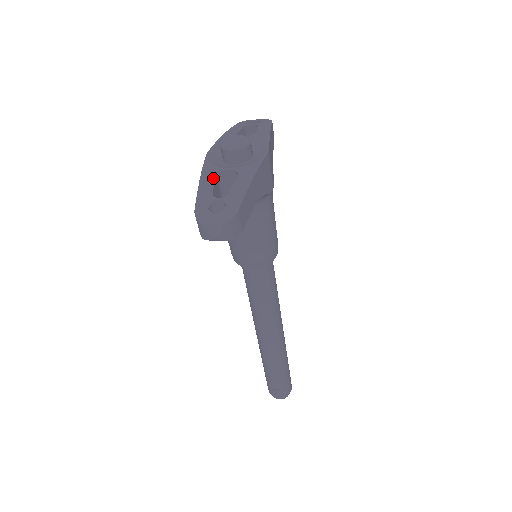
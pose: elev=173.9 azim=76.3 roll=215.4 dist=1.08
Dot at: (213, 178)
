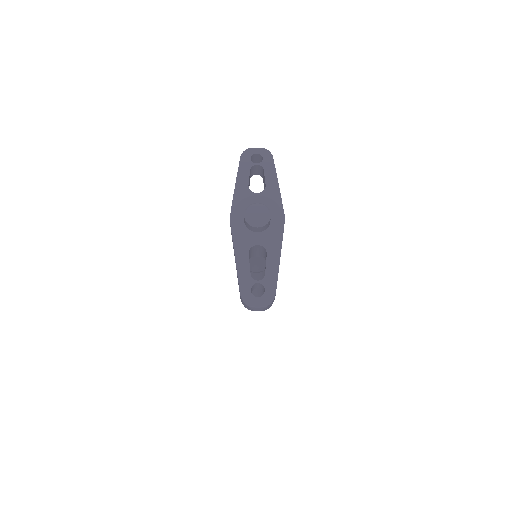
Dot at: (247, 257)
